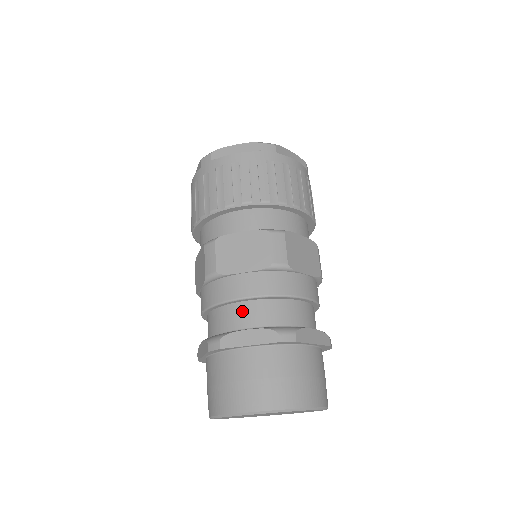
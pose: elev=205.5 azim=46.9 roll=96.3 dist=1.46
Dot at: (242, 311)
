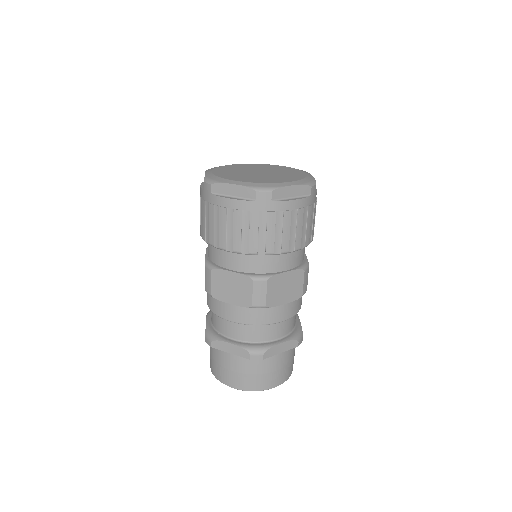
Dot at: (275, 328)
